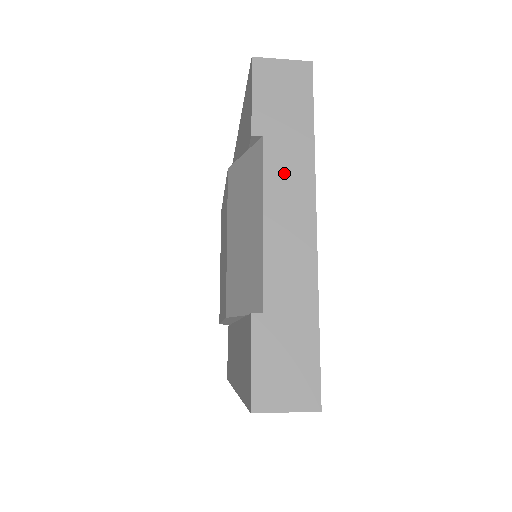
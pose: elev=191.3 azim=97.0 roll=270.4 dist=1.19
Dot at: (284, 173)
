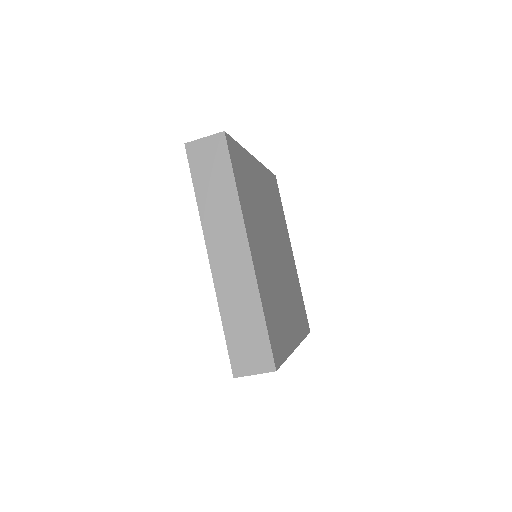
Dot at: occluded
